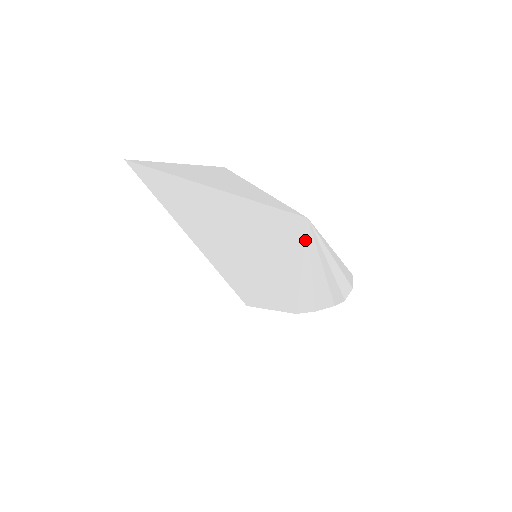
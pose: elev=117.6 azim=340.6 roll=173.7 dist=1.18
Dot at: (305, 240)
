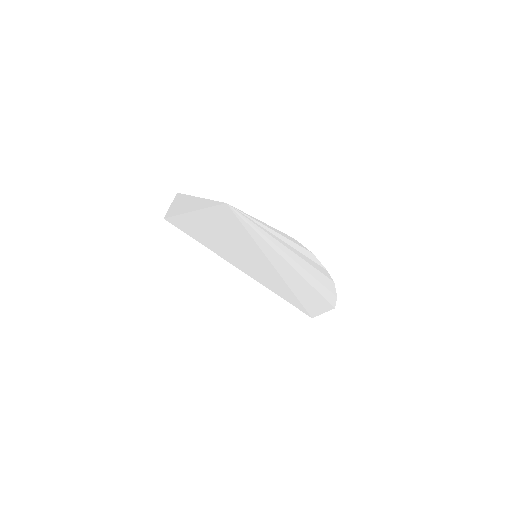
Dot at: (247, 222)
